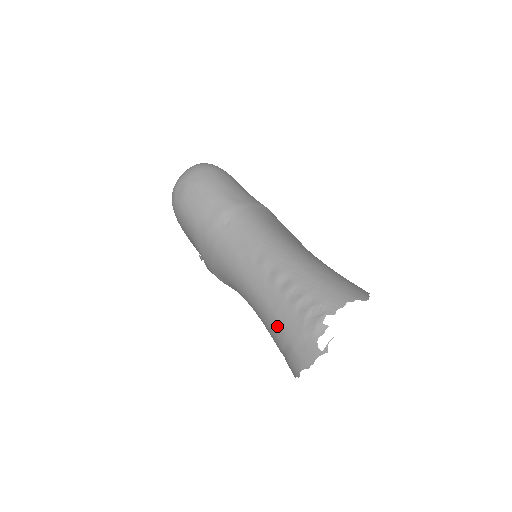
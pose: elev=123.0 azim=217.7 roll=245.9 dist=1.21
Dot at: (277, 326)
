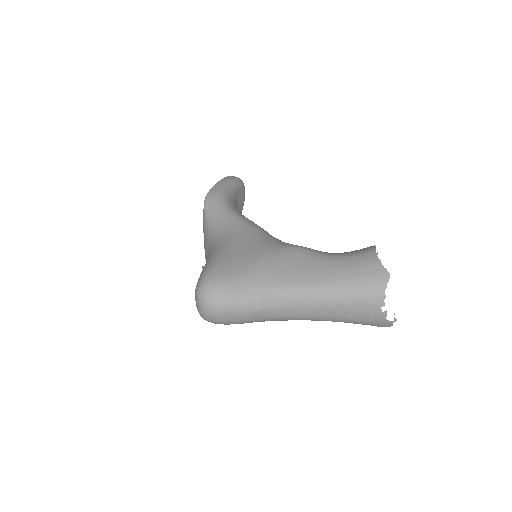
Dot at: occluded
